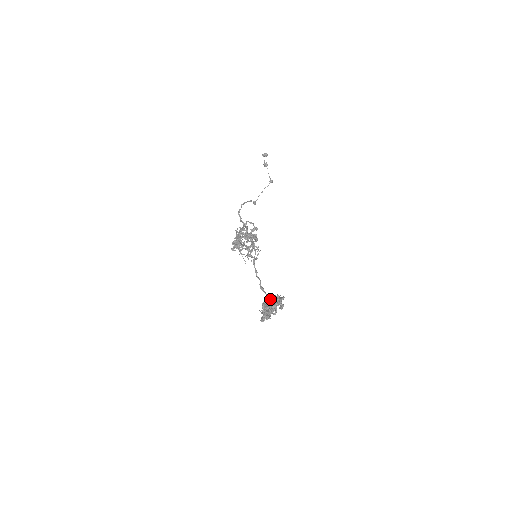
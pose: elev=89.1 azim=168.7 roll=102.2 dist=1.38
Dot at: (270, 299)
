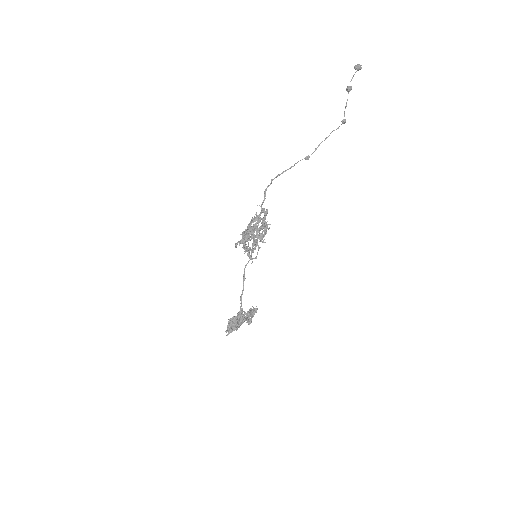
Dot at: (232, 321)
